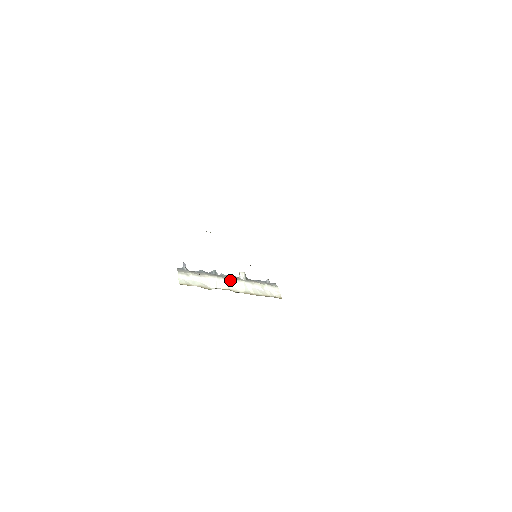
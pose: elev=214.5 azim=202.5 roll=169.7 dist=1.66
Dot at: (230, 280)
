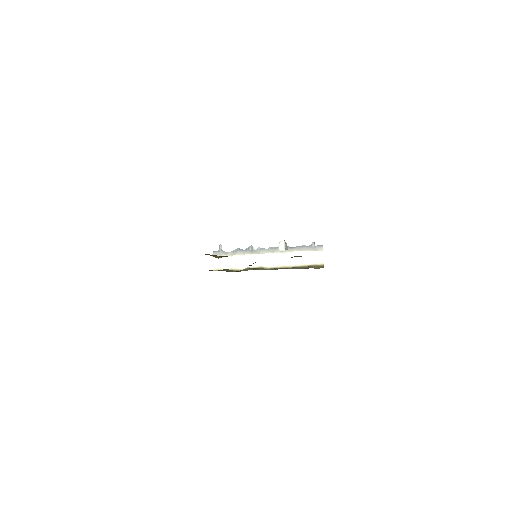
Dot at: (265, 255)
